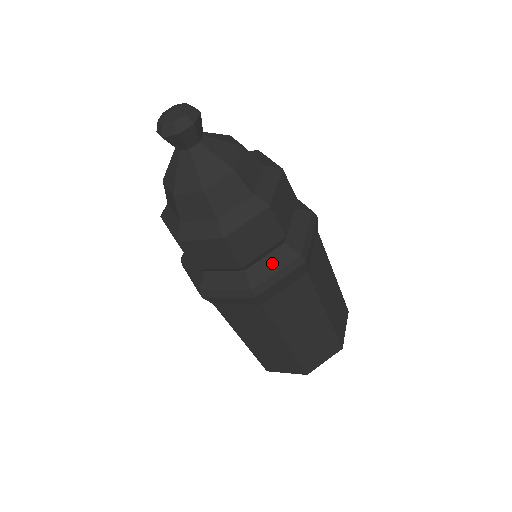
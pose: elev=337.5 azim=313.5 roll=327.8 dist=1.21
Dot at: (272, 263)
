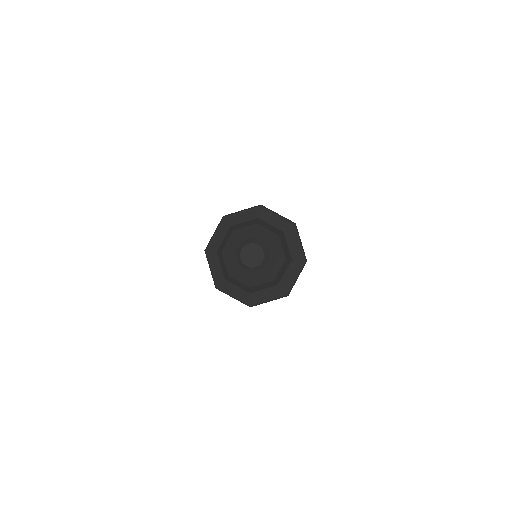
Dot at: occluded
